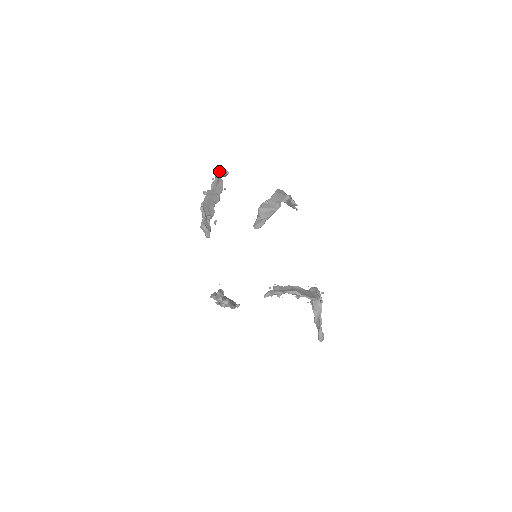
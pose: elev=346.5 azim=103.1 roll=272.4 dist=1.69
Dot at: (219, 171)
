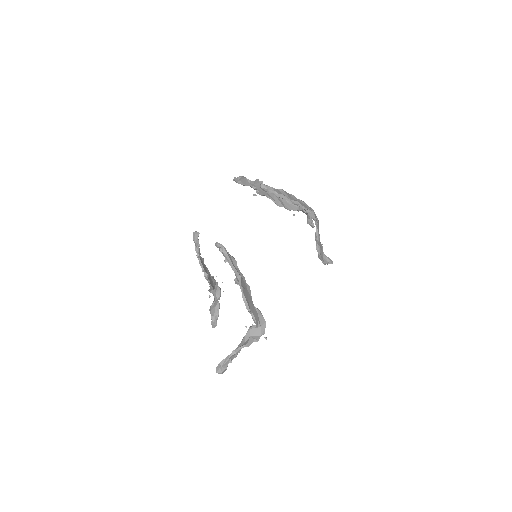
Dot at: (303, 201)
